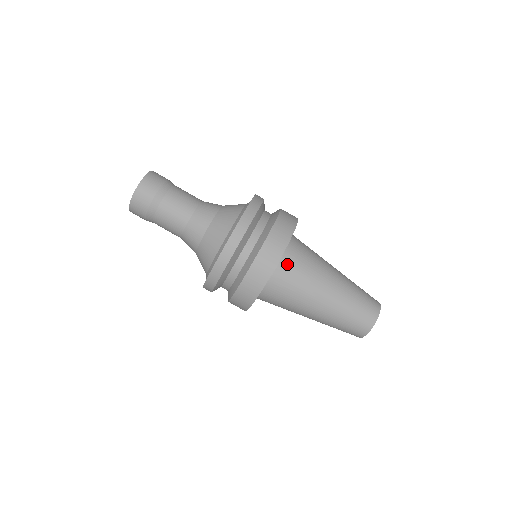
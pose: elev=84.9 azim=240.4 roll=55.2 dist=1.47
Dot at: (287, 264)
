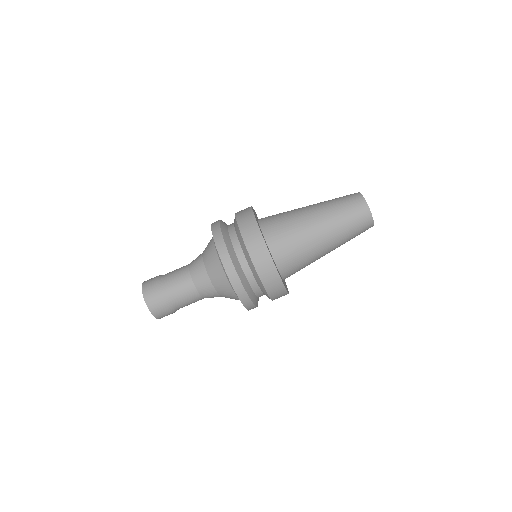
Dot at: (271, 230)
